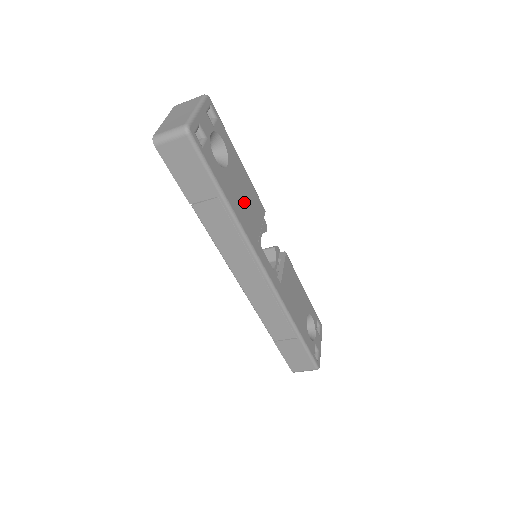
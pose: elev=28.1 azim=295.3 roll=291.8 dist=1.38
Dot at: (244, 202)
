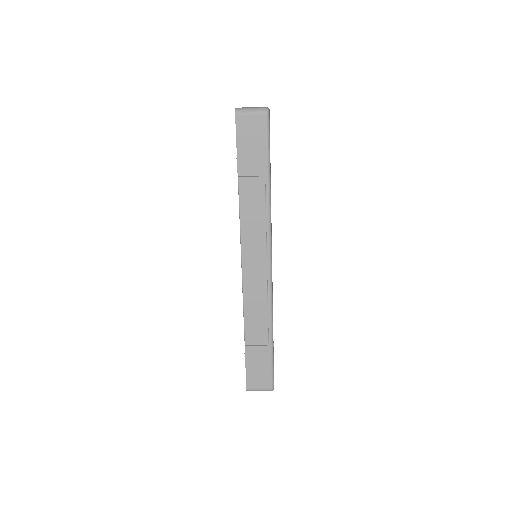
Dot at: occluded
